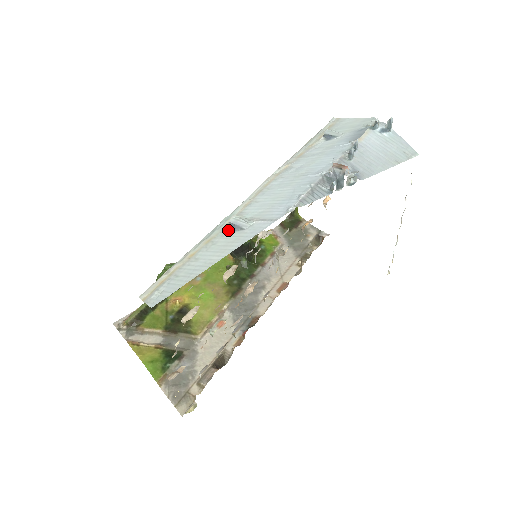
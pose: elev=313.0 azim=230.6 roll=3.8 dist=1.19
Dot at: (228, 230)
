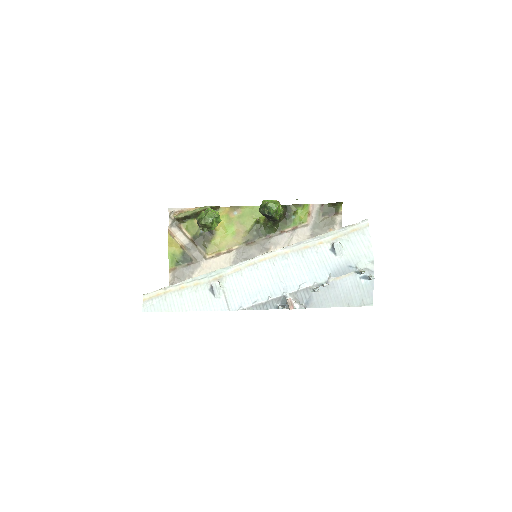
Dot at: (209, 287)
